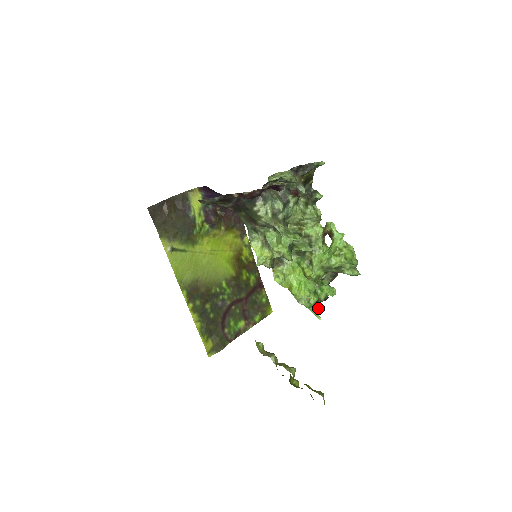
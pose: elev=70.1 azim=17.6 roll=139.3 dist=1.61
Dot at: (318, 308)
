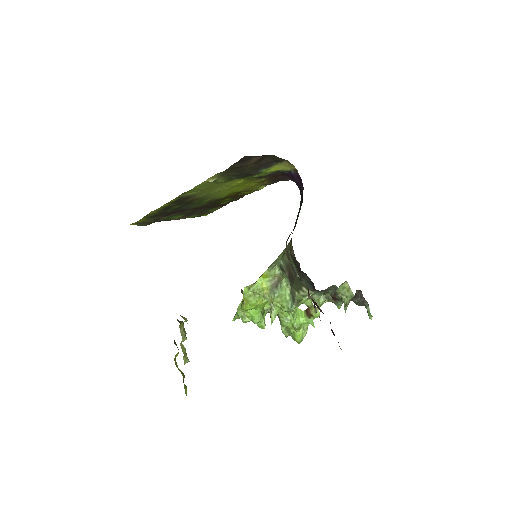
Dot at: occluded
